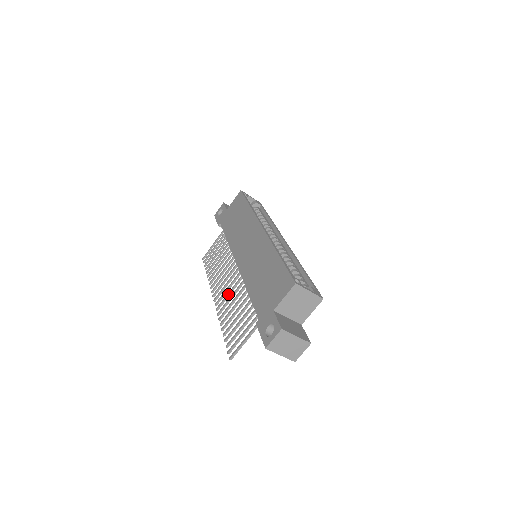
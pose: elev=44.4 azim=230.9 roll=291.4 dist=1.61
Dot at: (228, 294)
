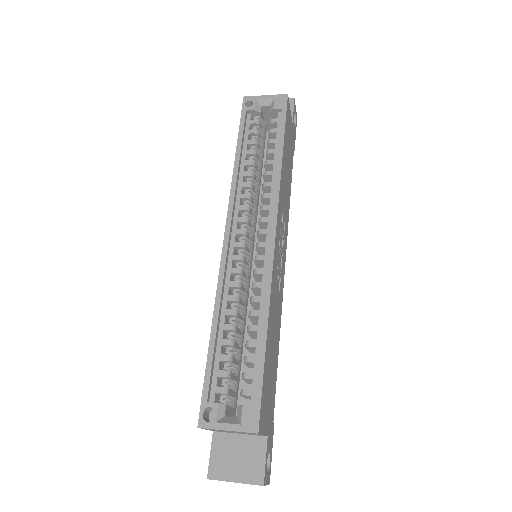
Dot at: occluded
